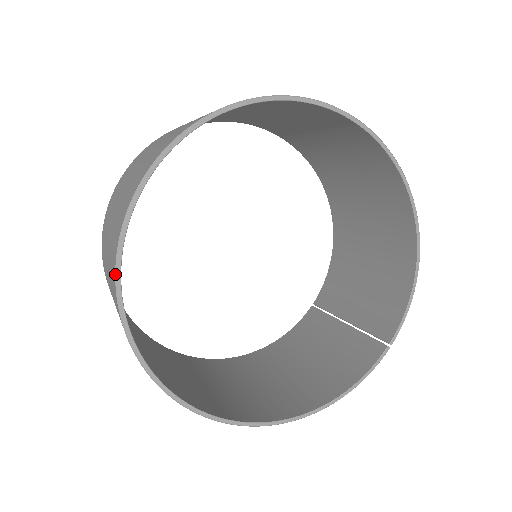
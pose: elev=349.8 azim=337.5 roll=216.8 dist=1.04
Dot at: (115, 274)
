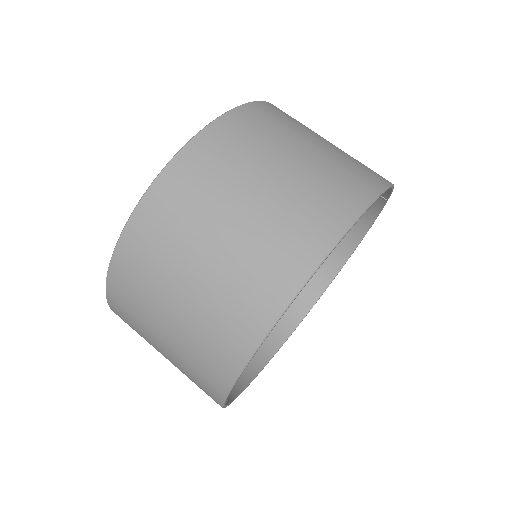
Dot at: (248, 385)
